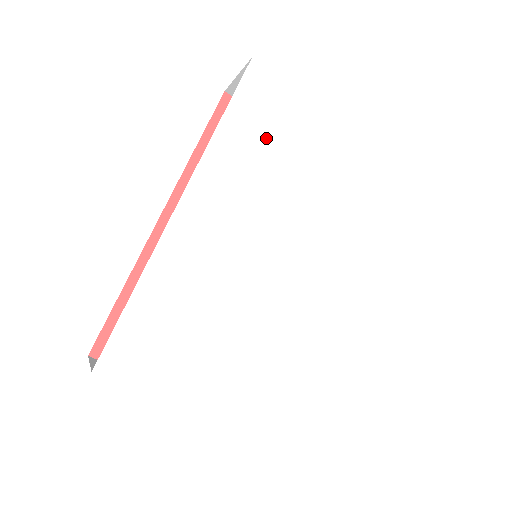
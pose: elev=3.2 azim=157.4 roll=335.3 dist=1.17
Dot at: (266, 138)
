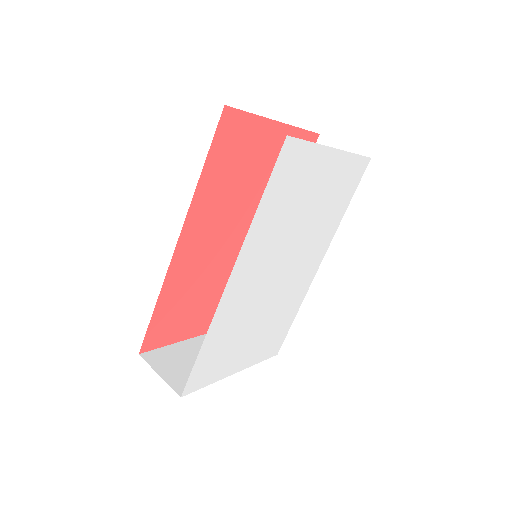
Dot at: (287, 200)
